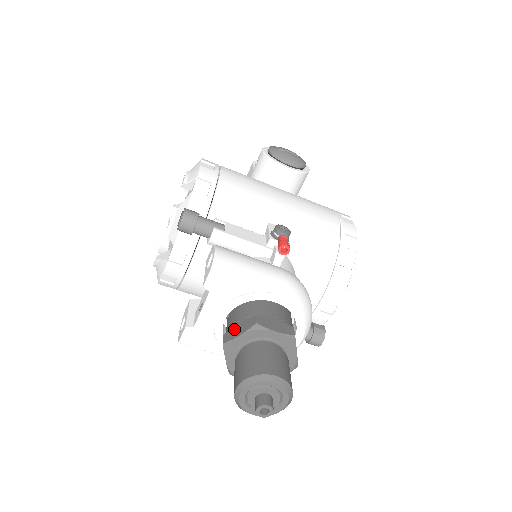
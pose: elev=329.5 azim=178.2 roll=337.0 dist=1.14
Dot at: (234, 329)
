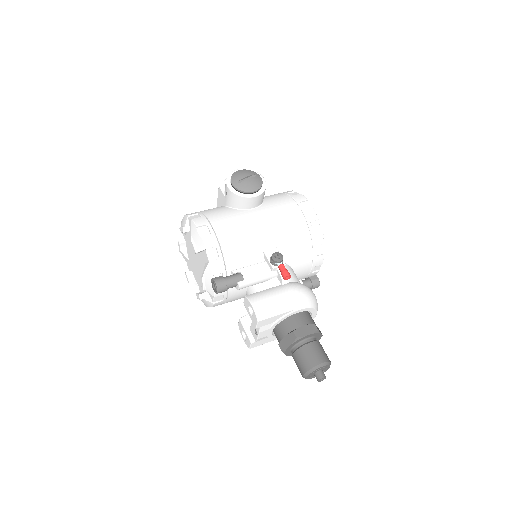
Dot at: (283, 341)
